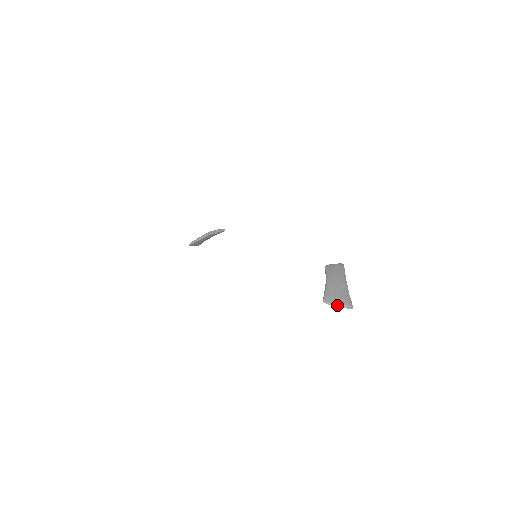
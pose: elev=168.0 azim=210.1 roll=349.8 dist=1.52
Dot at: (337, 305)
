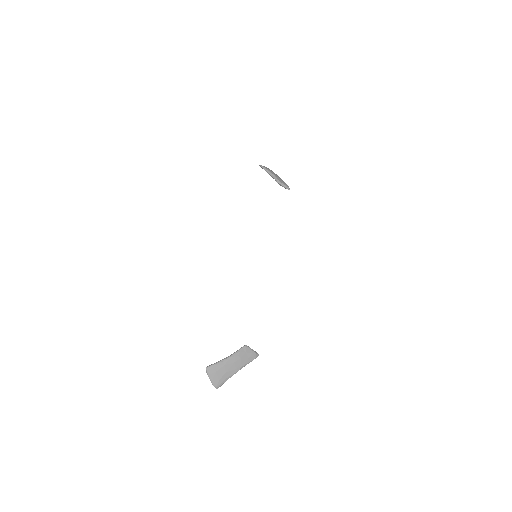
Dot at: (210, 378)
